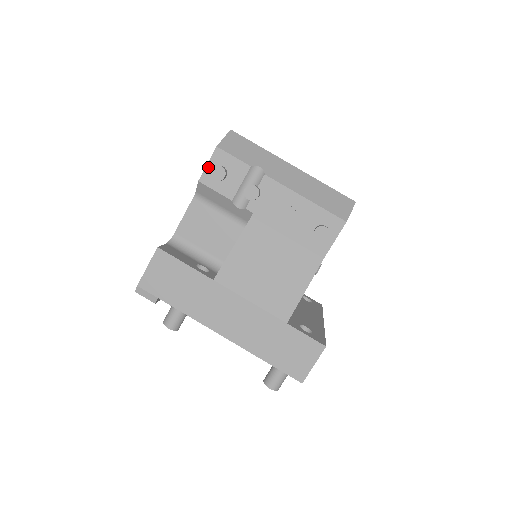
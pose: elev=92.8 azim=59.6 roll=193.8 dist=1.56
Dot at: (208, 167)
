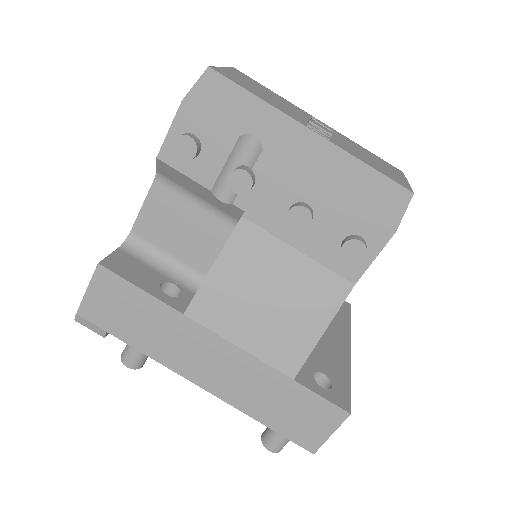
Dot at: (170, 135)
